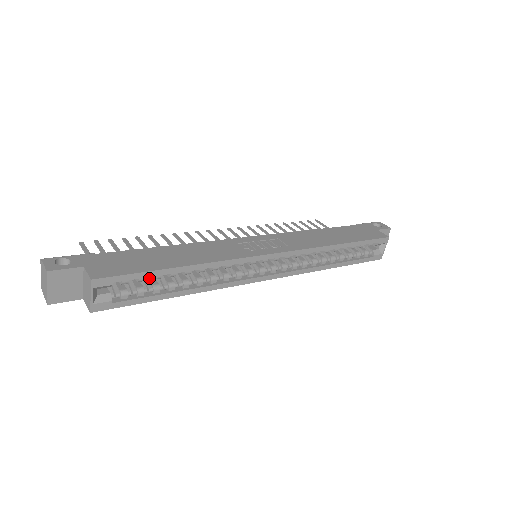
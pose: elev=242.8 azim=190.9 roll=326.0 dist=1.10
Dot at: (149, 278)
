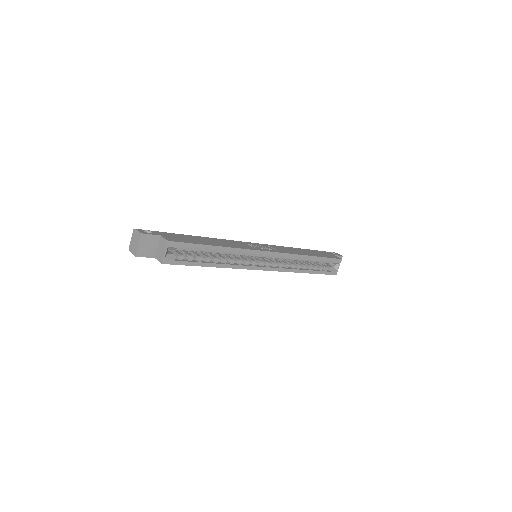
Dot at: (194, 253)
